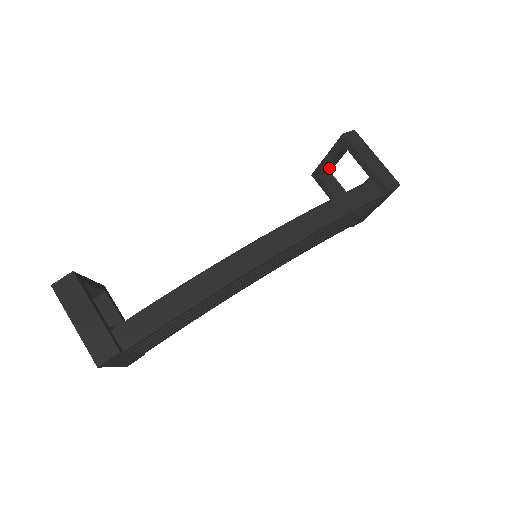
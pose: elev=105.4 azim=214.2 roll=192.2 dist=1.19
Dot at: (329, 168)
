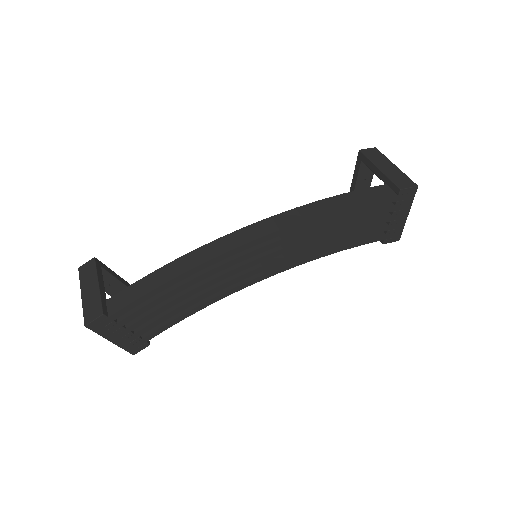
Dot at: occluded
